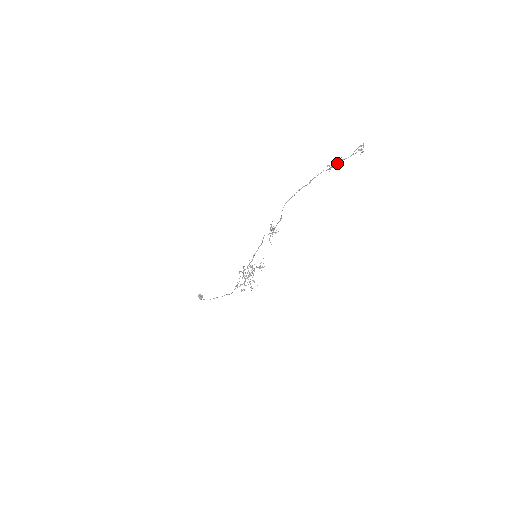
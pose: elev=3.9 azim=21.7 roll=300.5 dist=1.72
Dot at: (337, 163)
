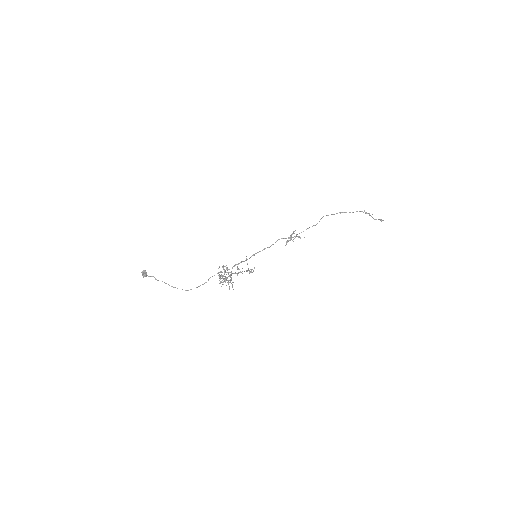
Dot at: occluded
